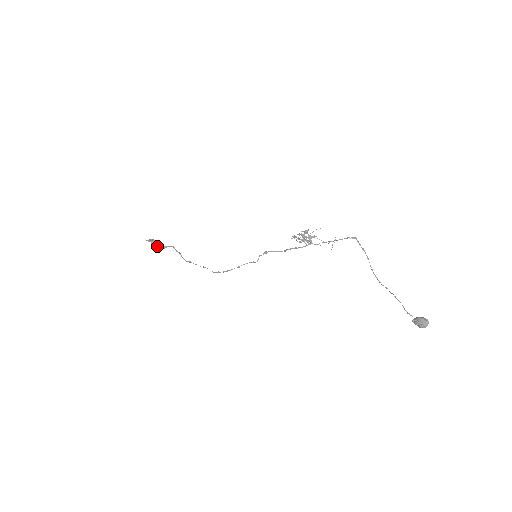
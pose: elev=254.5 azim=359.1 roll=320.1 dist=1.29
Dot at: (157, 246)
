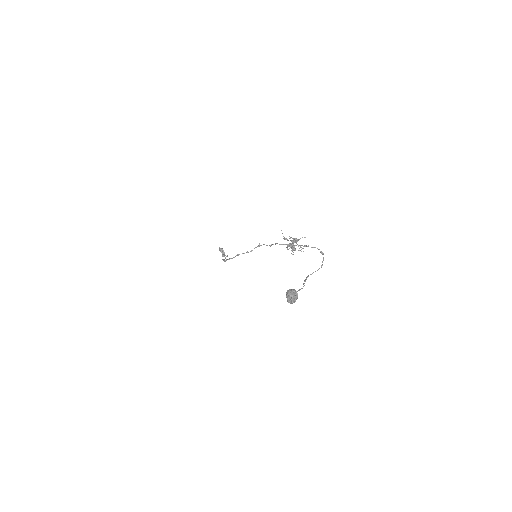
Dot at: occluded
